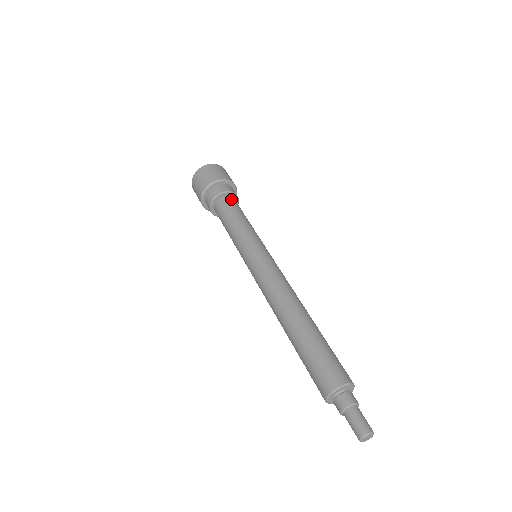
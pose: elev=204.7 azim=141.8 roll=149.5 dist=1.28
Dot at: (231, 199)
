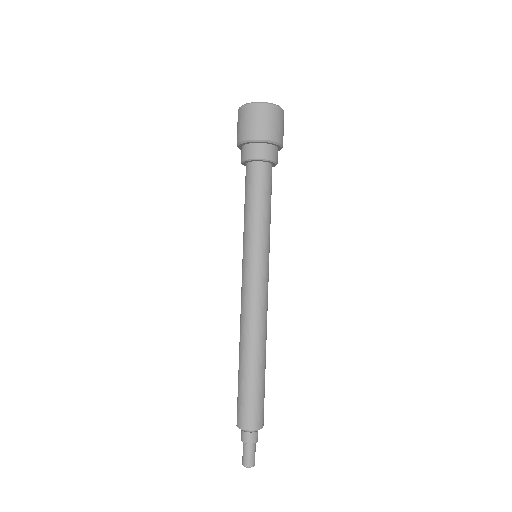
Dot at: (257, 169)
